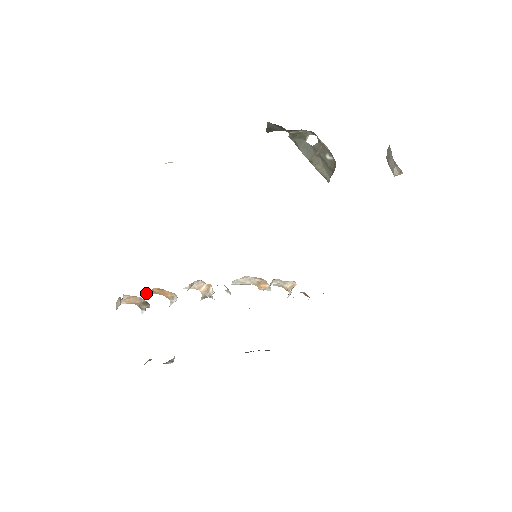
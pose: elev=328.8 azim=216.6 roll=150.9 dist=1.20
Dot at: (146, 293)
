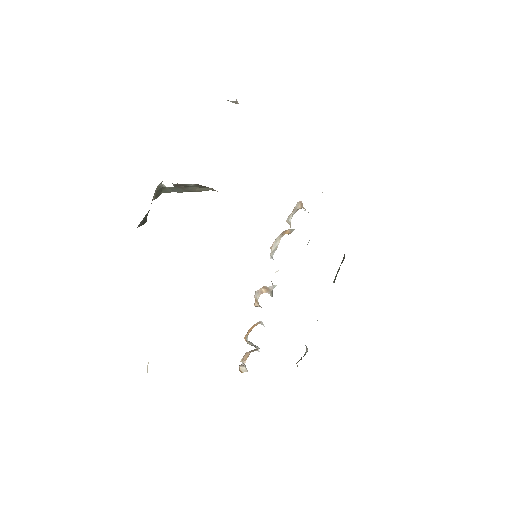
Dot at: (246, 339)
